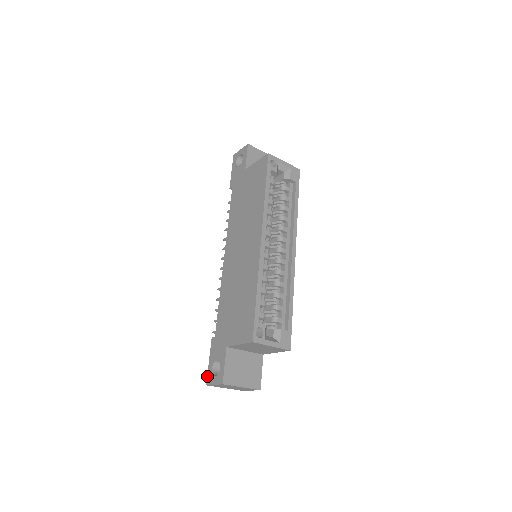
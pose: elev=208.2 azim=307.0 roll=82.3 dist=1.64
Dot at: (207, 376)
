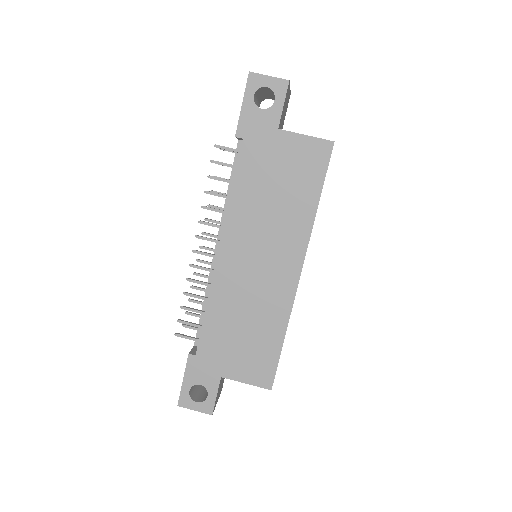
Dot at: (180, 397)
